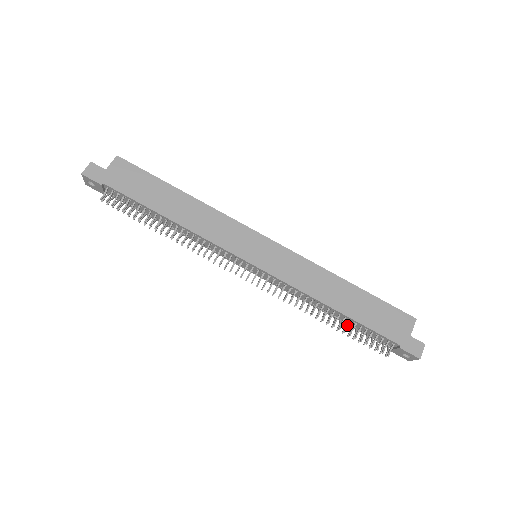
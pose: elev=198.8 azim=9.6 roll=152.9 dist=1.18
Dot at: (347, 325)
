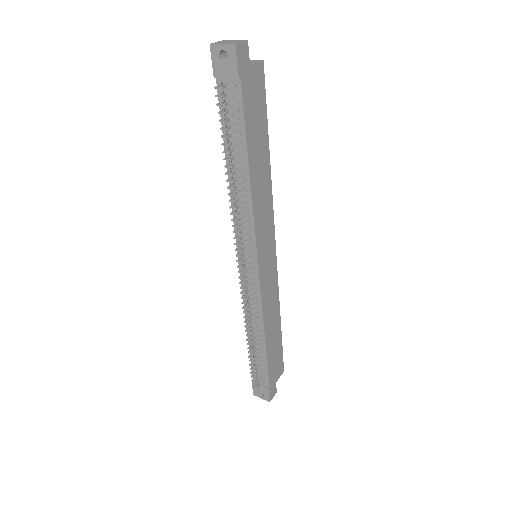
Dot at: (258, 354)
